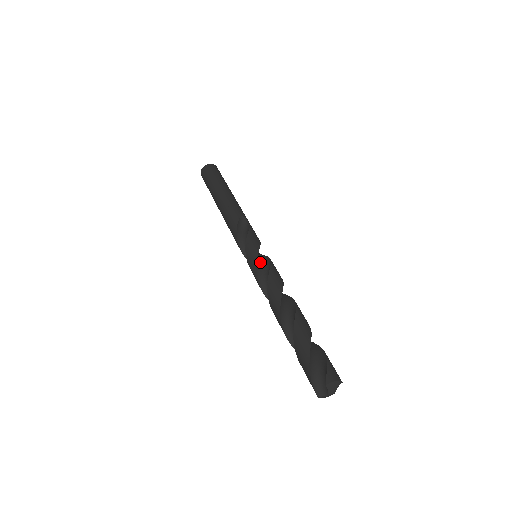
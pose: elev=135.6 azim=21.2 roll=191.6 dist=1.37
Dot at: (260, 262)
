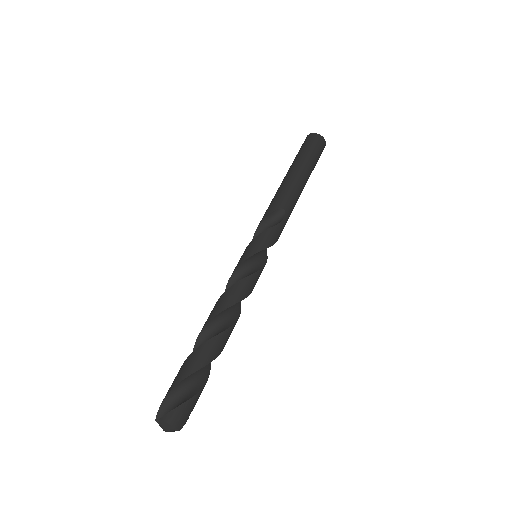
Dot at: (249, 265)
